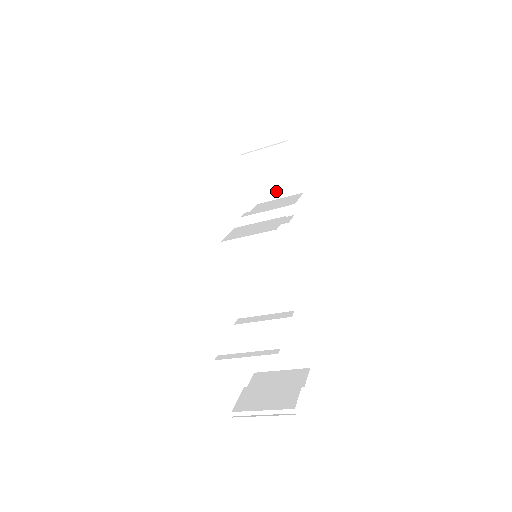
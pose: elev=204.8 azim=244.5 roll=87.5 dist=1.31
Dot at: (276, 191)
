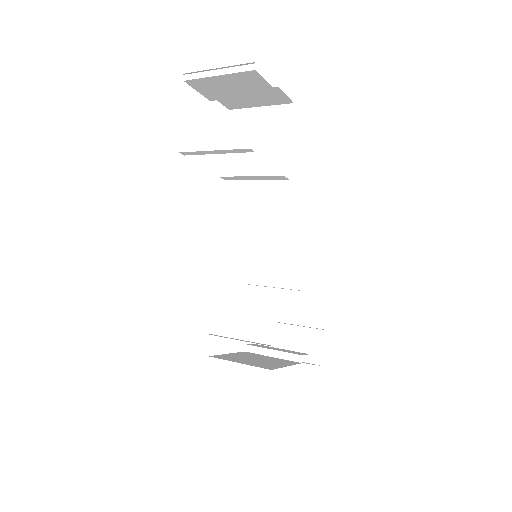
Dot at: (253, 102)
